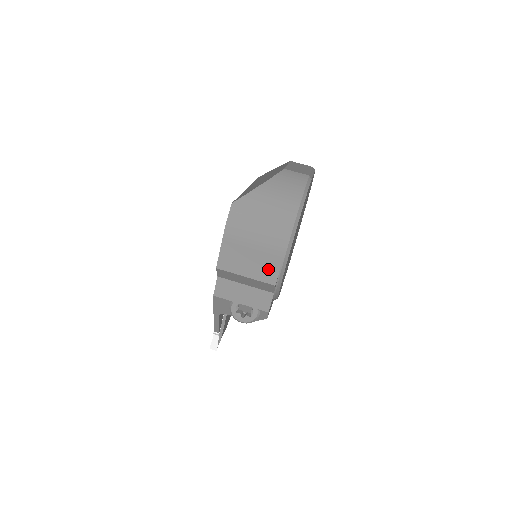
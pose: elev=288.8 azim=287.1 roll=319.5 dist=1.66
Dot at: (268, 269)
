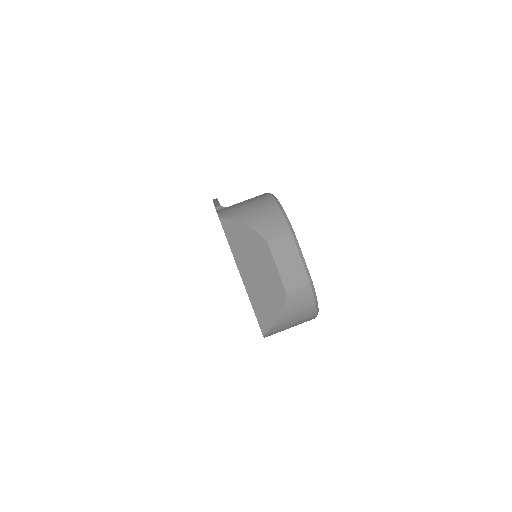
Dot at: occluded
